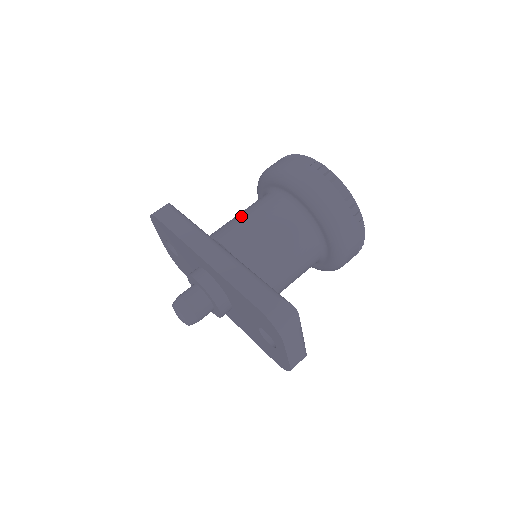
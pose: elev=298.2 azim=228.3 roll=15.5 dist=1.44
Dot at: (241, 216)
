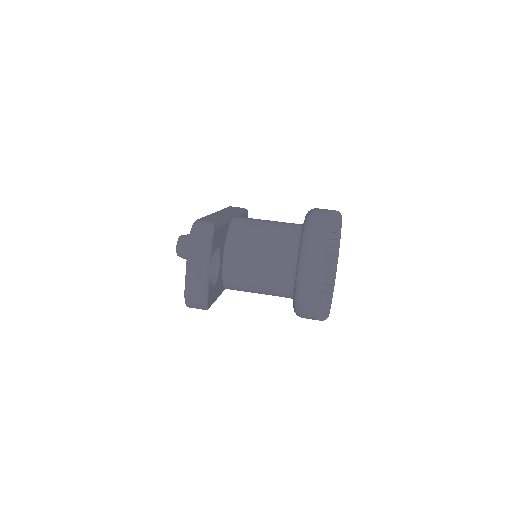
Dot at: occluded
